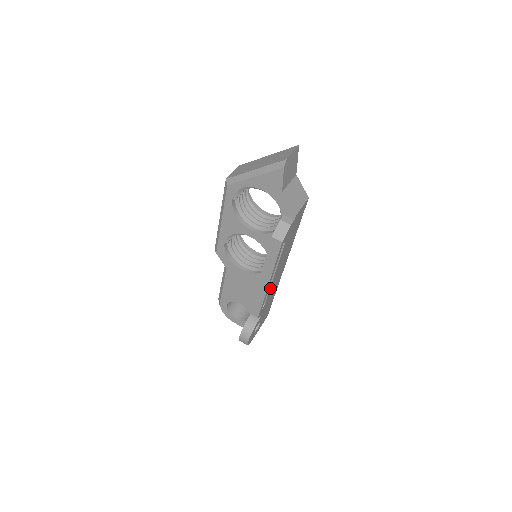
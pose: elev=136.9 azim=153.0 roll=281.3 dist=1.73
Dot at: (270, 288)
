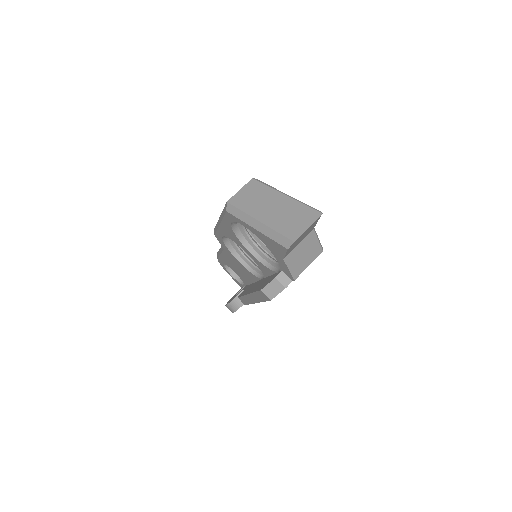
Dot at: occluded
